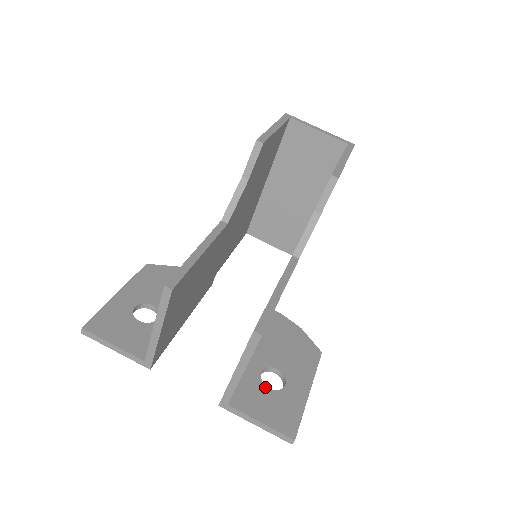
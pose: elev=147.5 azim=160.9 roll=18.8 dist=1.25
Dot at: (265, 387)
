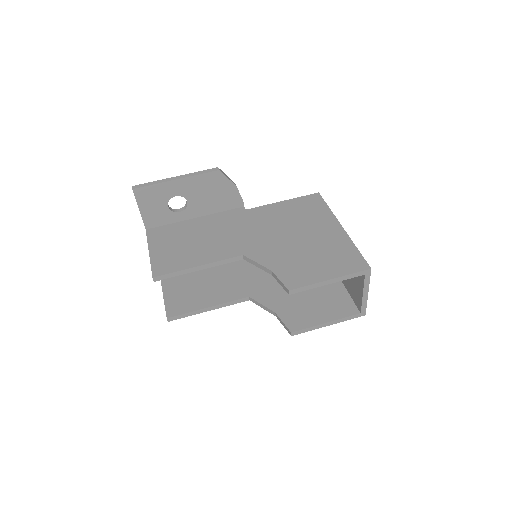
Dot at: occluded
